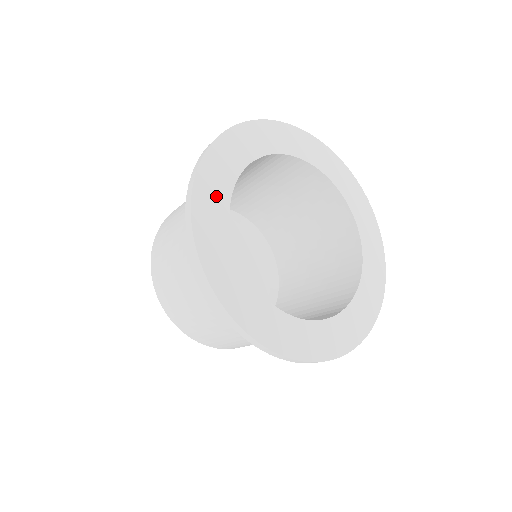
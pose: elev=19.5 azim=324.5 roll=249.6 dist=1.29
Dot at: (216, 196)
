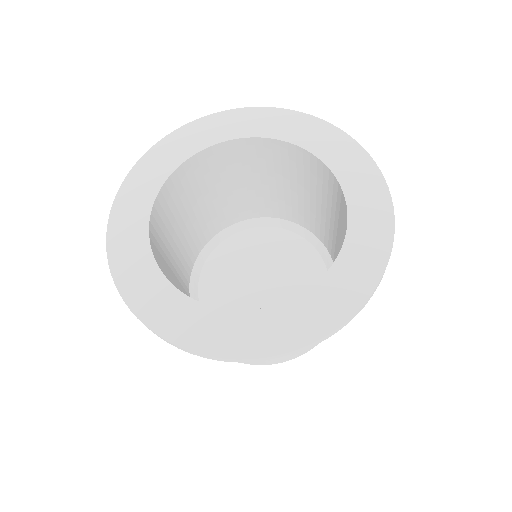
Dot at: (146, 281)
